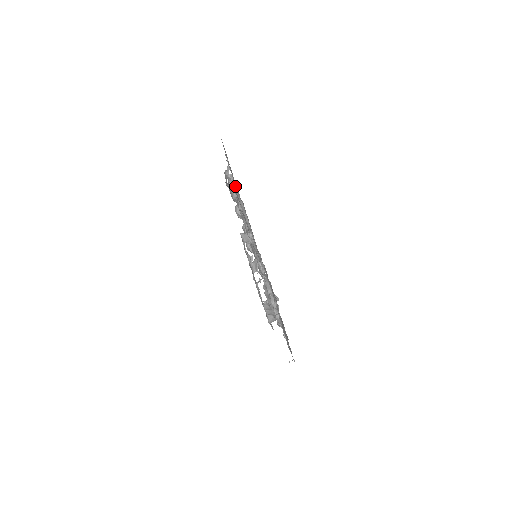
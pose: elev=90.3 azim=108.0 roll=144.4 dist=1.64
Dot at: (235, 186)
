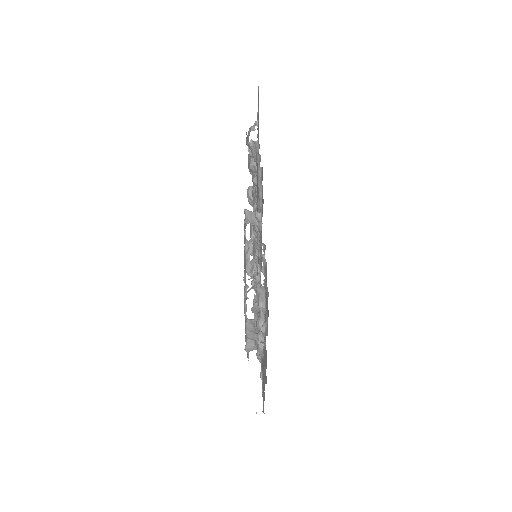
Dot at: (258, 146)
